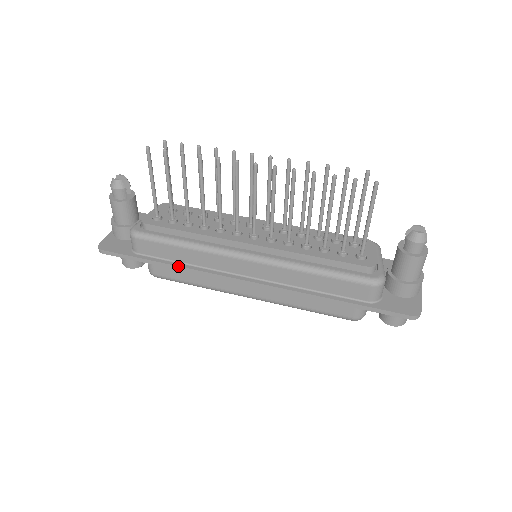
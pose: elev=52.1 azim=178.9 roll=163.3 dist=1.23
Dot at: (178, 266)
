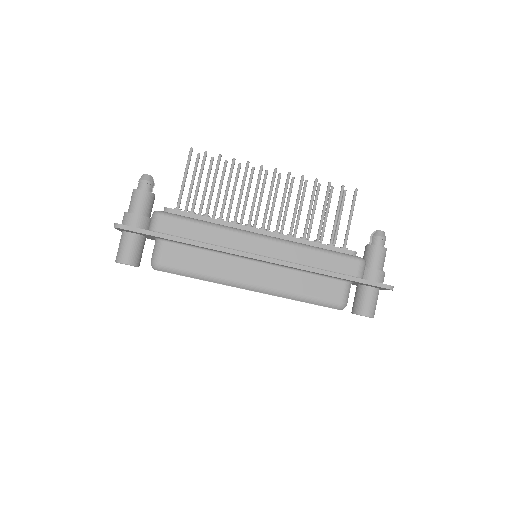
Dot at: (199, 242)
